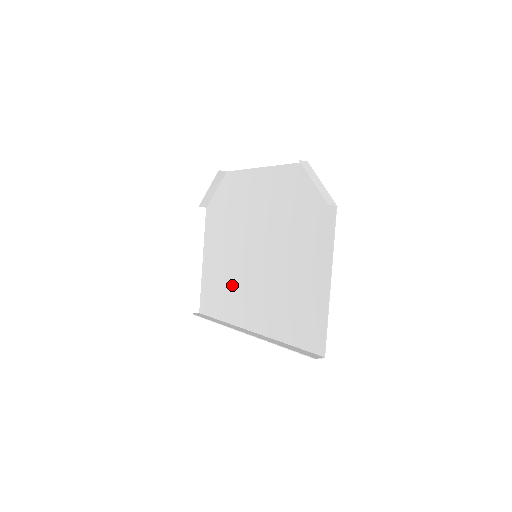
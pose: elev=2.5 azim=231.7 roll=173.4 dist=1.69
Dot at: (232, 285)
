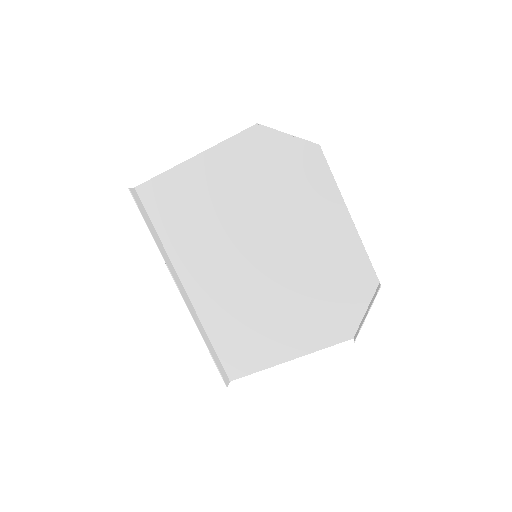
Dot at: (204, 233)
